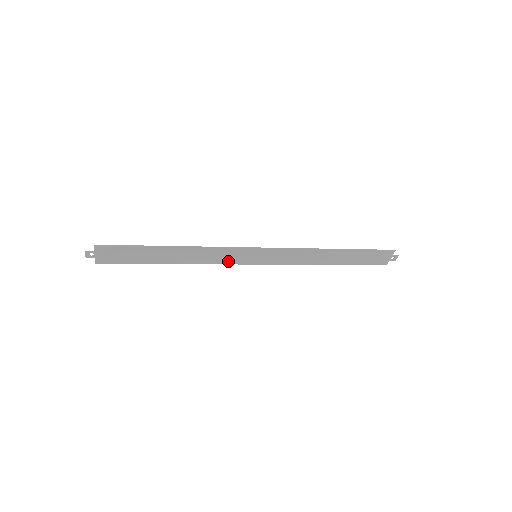
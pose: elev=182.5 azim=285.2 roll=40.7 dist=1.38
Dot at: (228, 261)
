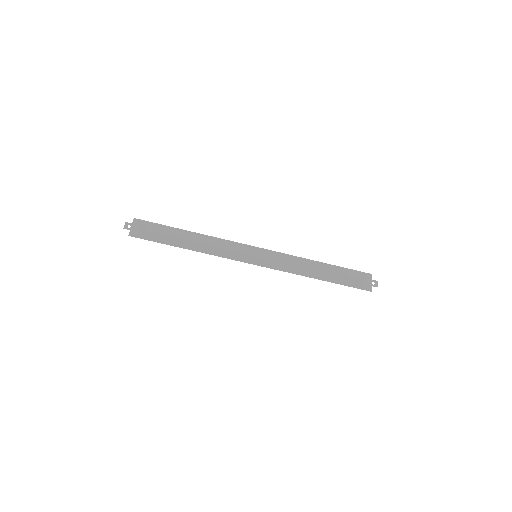
Dot at: (233, 257)
